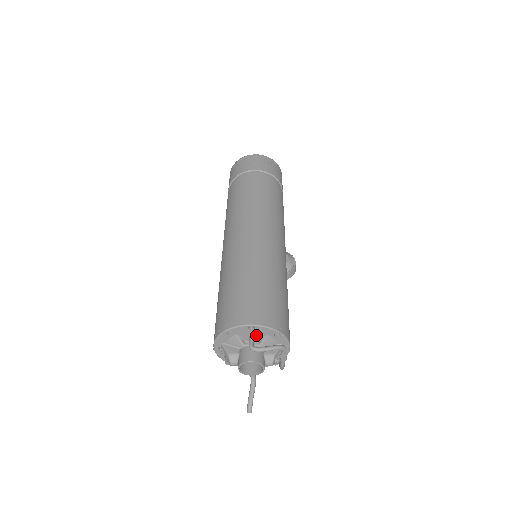
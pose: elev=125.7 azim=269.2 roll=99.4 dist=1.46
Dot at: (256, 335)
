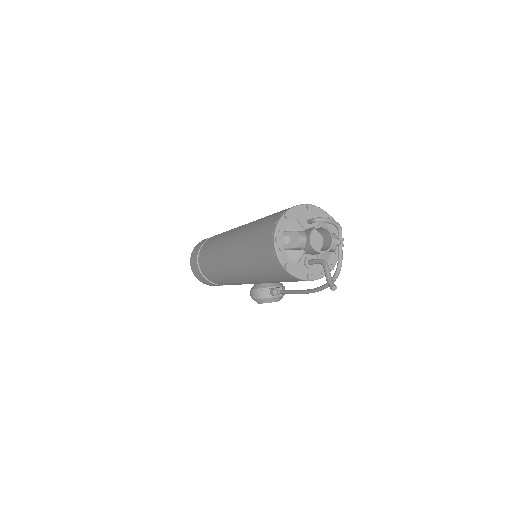
Dot at: occluded
